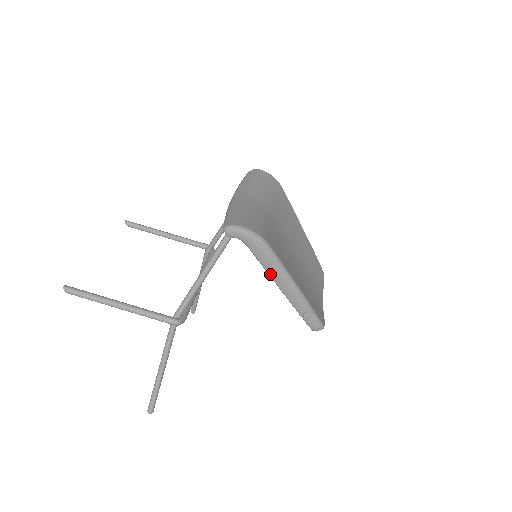
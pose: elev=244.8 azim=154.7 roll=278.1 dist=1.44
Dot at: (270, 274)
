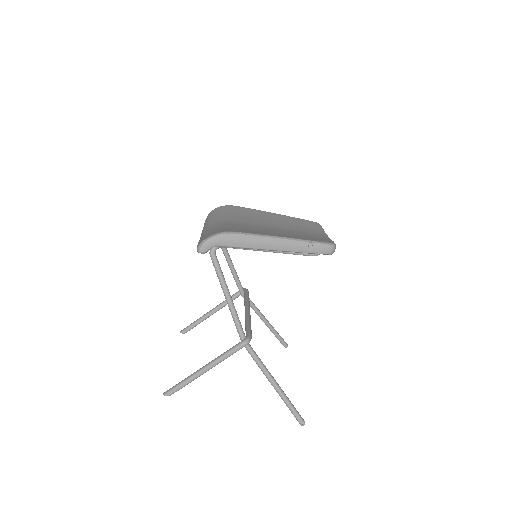
Dot at: (256, 248)
